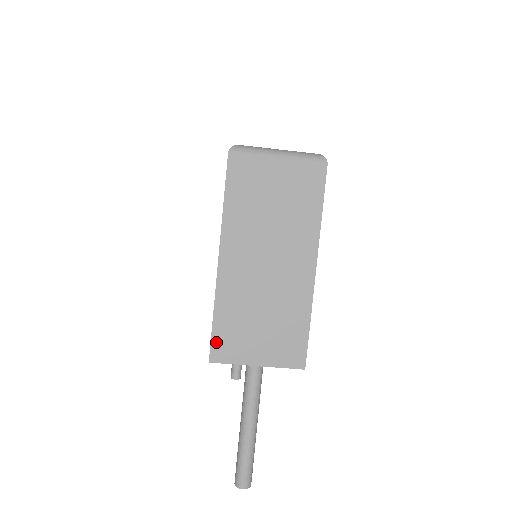
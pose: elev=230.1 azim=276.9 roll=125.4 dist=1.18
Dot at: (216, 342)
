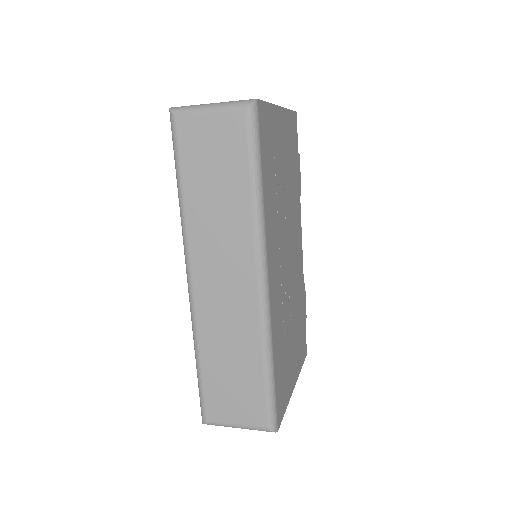
Dot at: occluded
